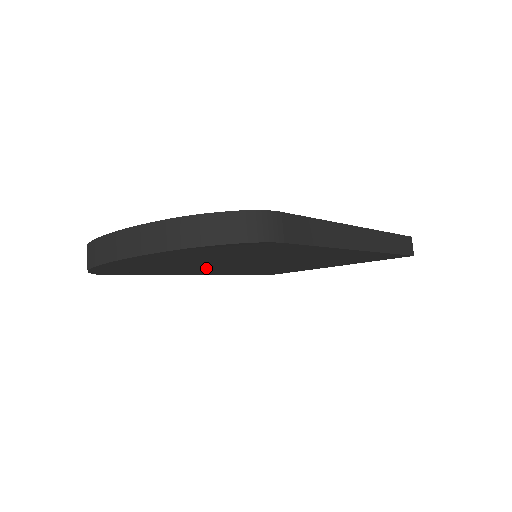
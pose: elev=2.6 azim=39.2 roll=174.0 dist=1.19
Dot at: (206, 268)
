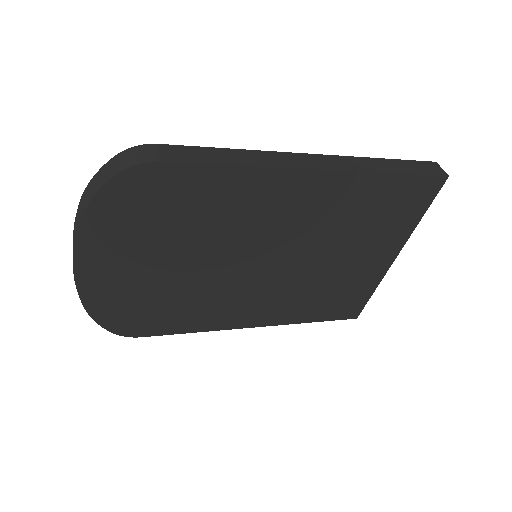
Dot at: (217, 292)
